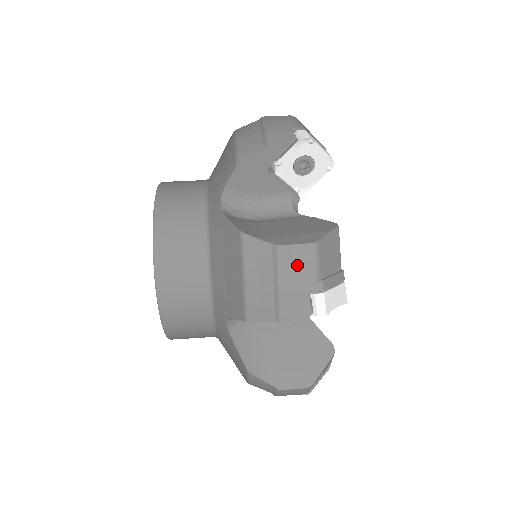
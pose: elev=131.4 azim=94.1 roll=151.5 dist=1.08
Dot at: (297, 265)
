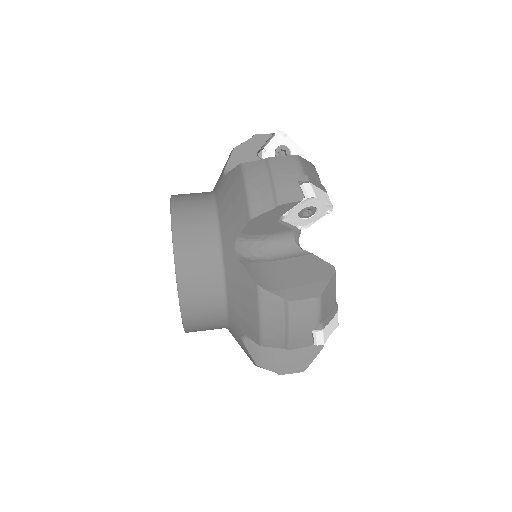
Dot at: (285, 166)
